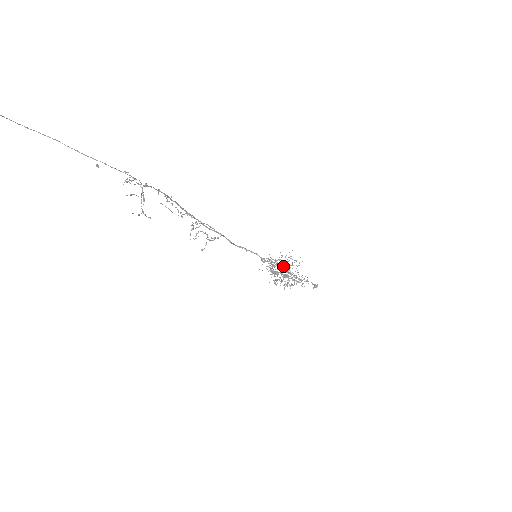
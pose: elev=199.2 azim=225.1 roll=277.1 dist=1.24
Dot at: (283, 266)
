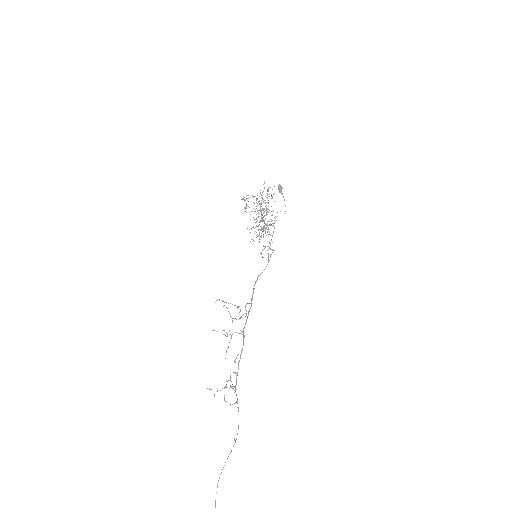
Dot at: (272, 236)
